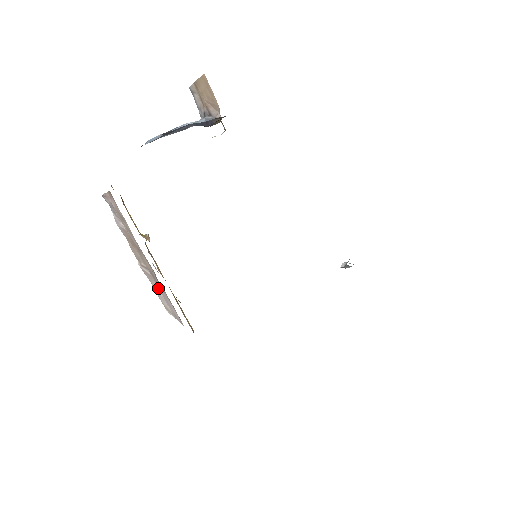
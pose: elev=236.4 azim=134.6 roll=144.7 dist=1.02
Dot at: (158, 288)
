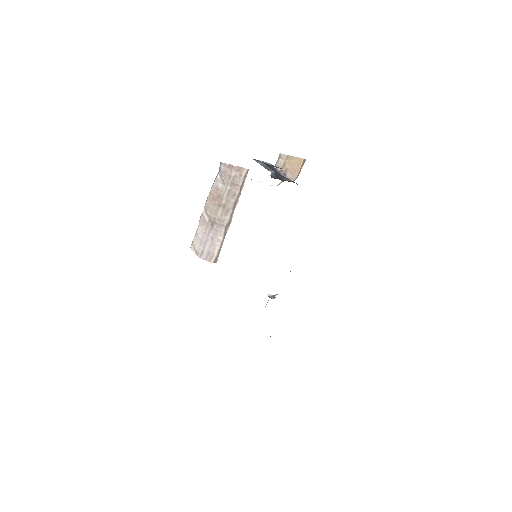
Dot at: (203, 231)
